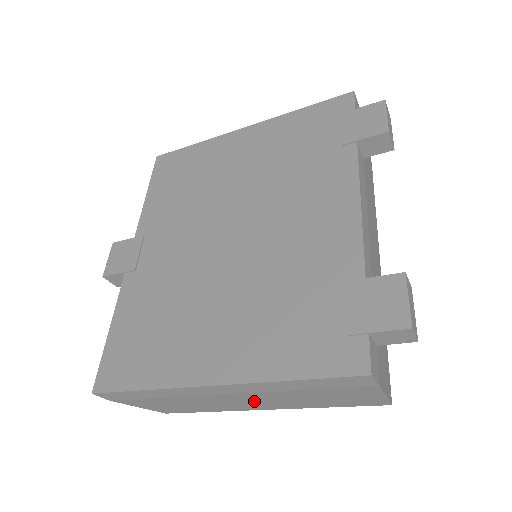
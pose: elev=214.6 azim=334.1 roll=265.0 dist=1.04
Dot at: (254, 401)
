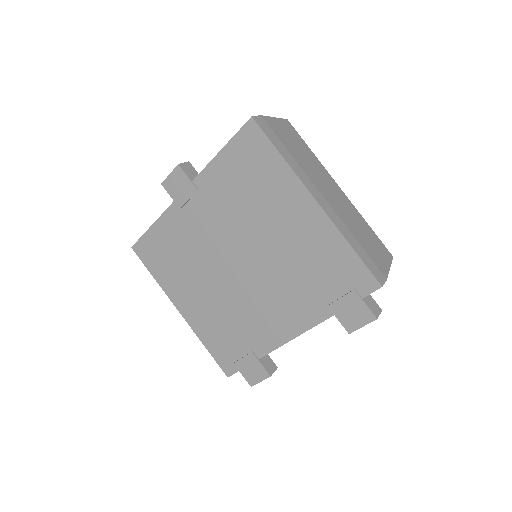
Dot at: occluded
